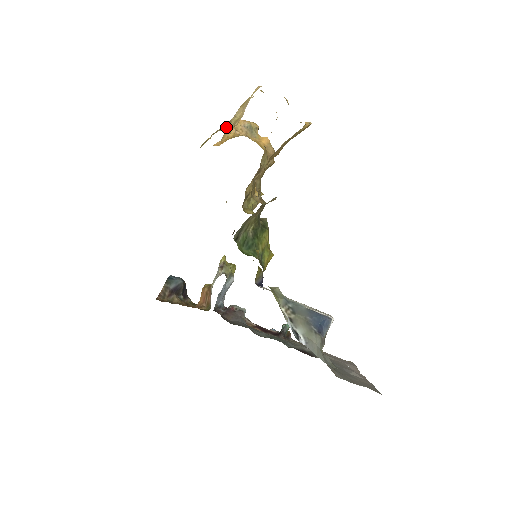
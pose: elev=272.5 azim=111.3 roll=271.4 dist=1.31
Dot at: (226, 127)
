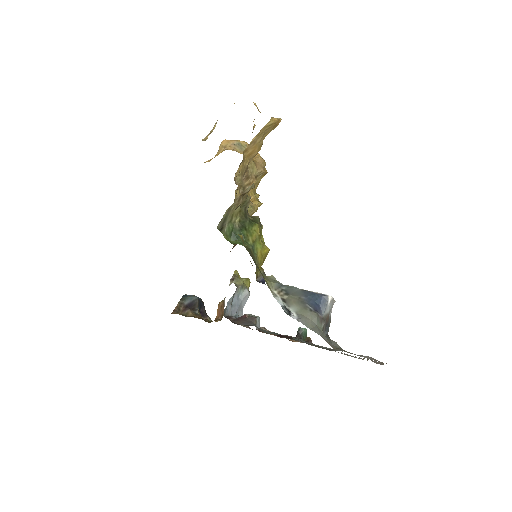
Dot at: (205, 137)
